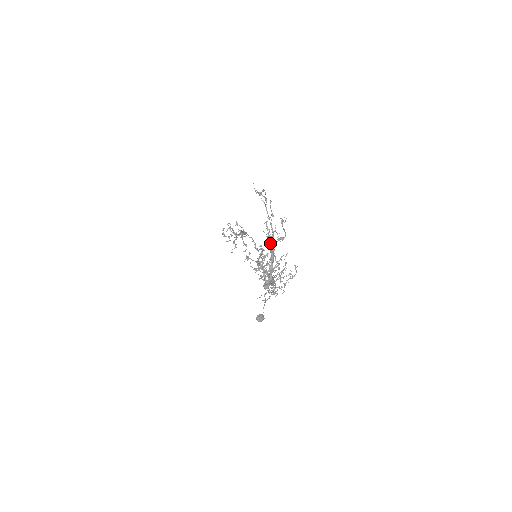
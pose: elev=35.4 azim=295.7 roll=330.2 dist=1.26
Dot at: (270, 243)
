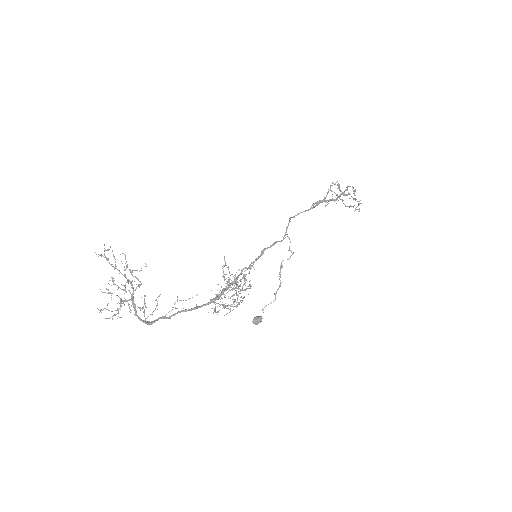
Dot at: occluded
